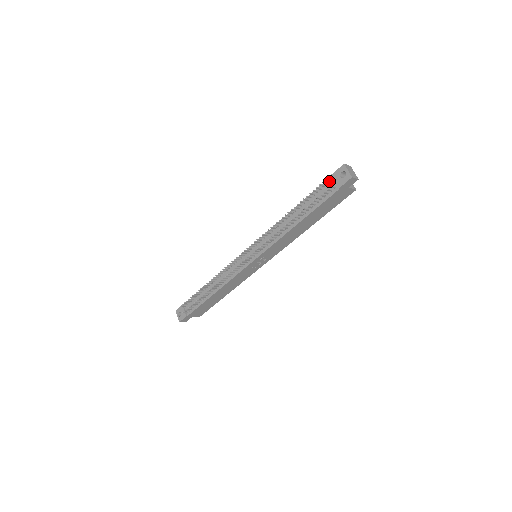
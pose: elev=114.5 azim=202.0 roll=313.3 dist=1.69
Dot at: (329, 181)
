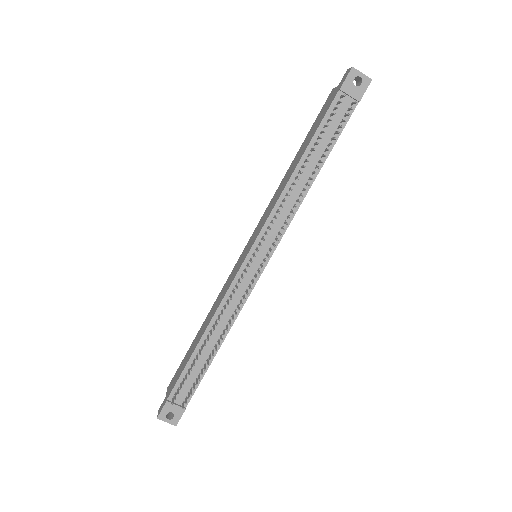
Dot at: (339, 99)
